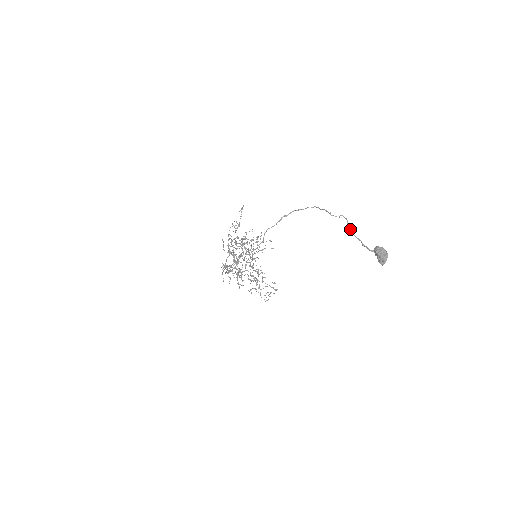
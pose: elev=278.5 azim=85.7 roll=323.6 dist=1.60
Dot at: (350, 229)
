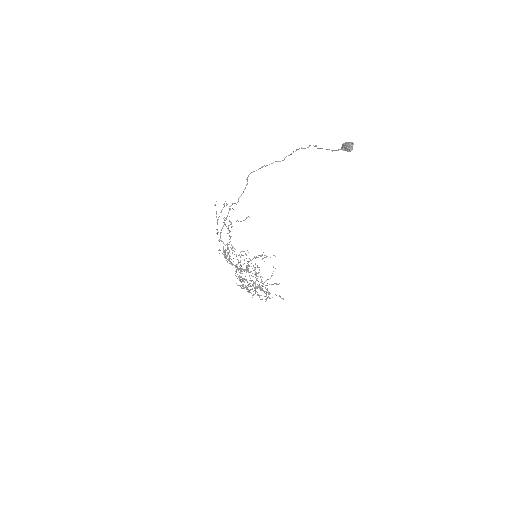
Dot at: (319, 148)
